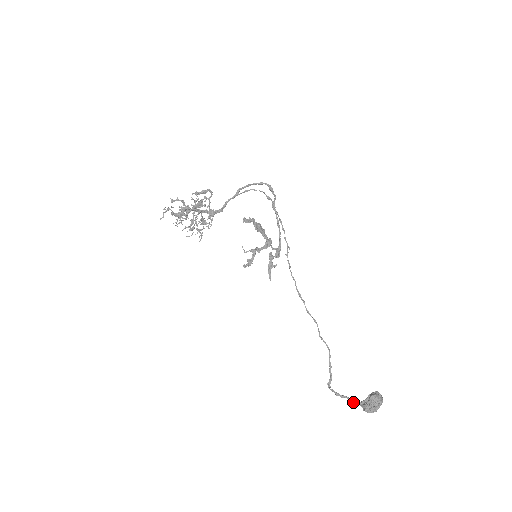
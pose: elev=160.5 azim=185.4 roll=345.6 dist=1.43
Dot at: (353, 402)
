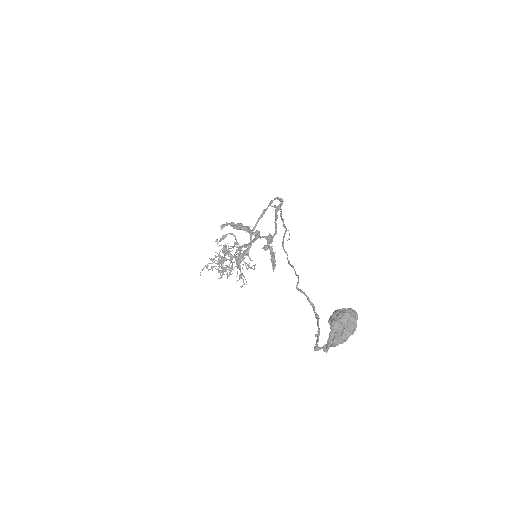
Dot at: (329, 346)
